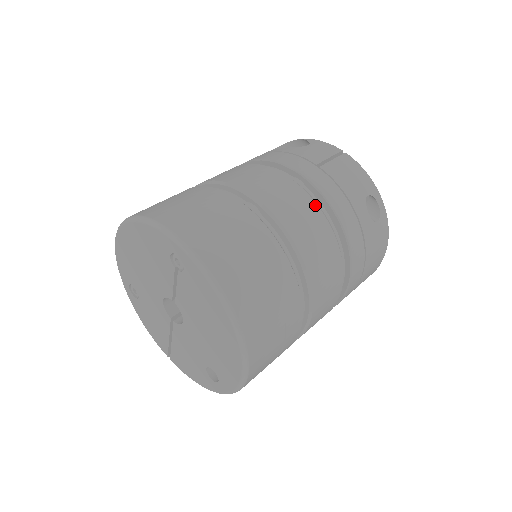
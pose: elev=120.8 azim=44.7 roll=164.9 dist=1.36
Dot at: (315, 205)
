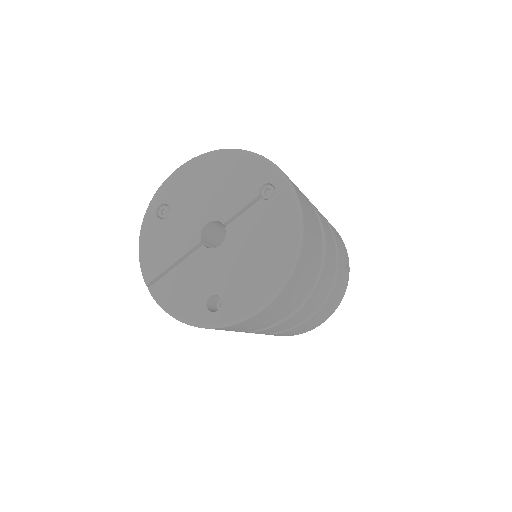
Dot at: occluded
